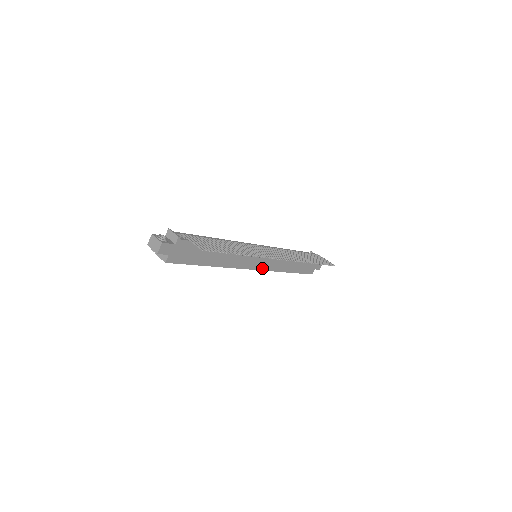
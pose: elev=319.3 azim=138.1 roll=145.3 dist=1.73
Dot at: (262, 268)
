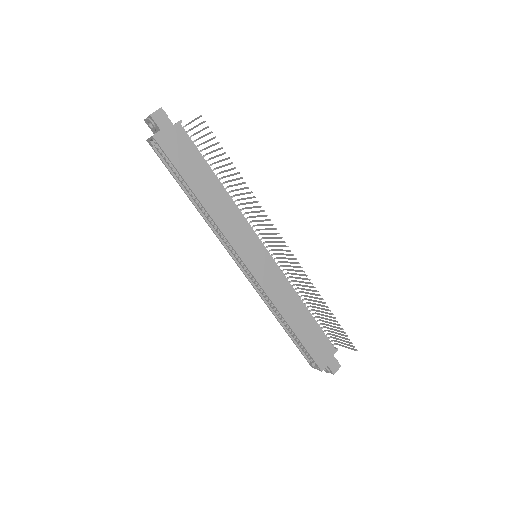
Dot at: (258, 278)
